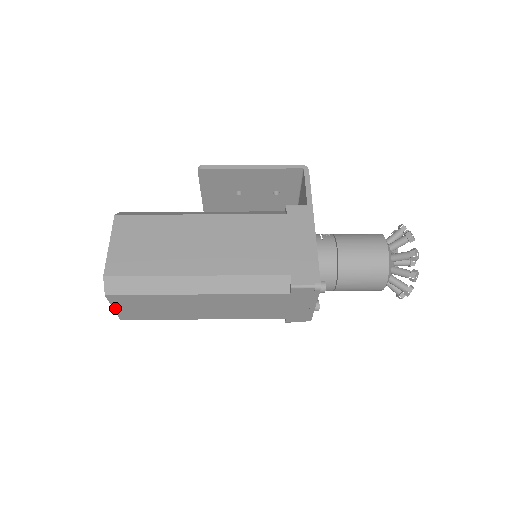
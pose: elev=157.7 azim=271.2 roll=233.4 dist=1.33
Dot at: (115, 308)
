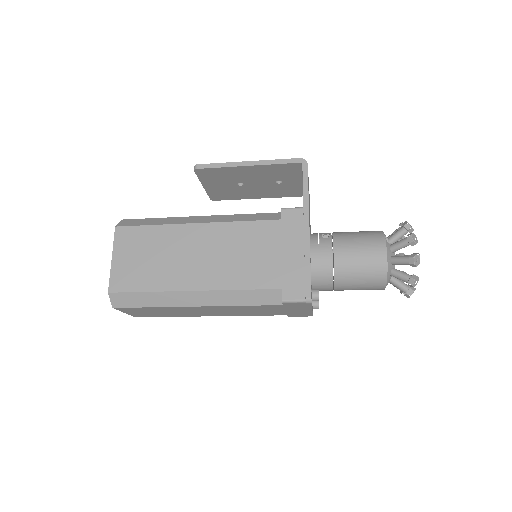
Dot at: (126, 312)
